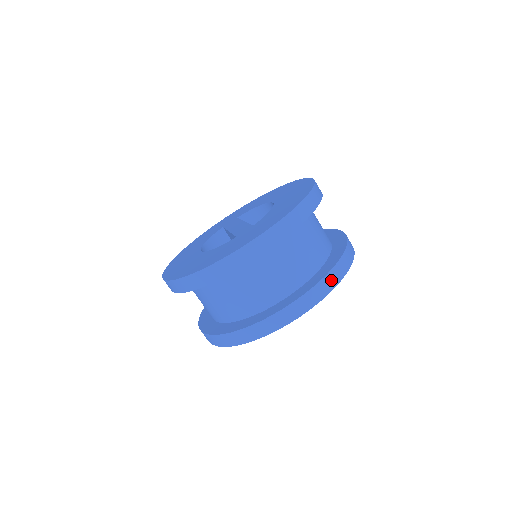
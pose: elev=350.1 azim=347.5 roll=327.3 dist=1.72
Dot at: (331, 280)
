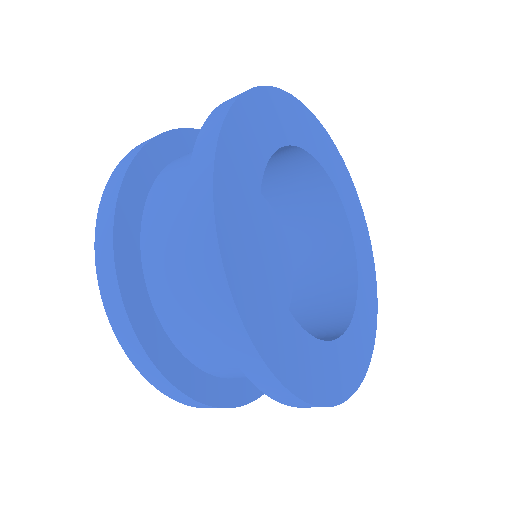
Dot at: occluded
